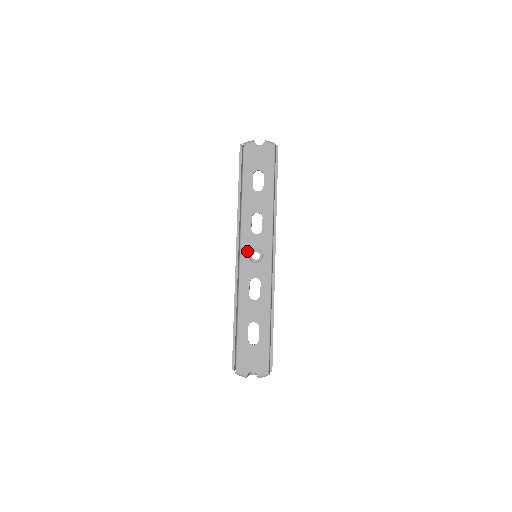
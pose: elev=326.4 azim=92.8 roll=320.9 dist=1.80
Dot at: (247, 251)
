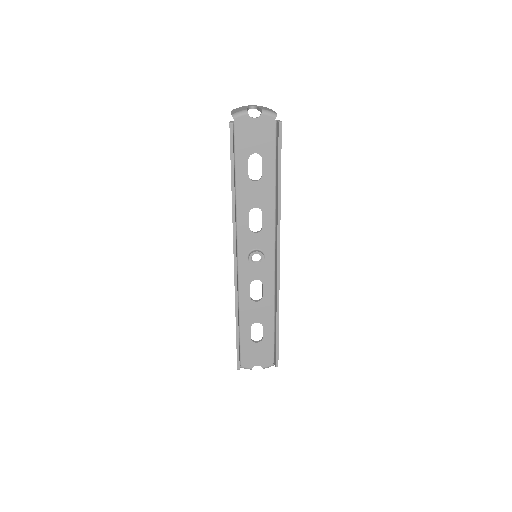
Dot at: (245, 252)
